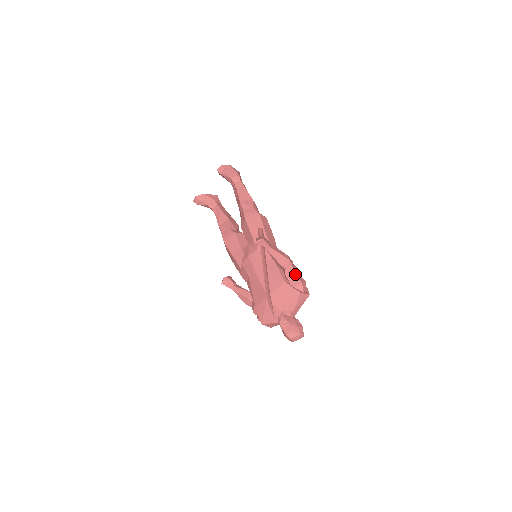
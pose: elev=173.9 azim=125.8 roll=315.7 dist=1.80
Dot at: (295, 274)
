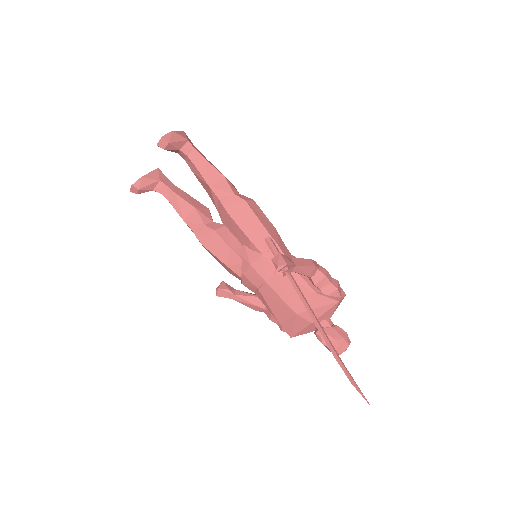
Dot at: (326, 280)
